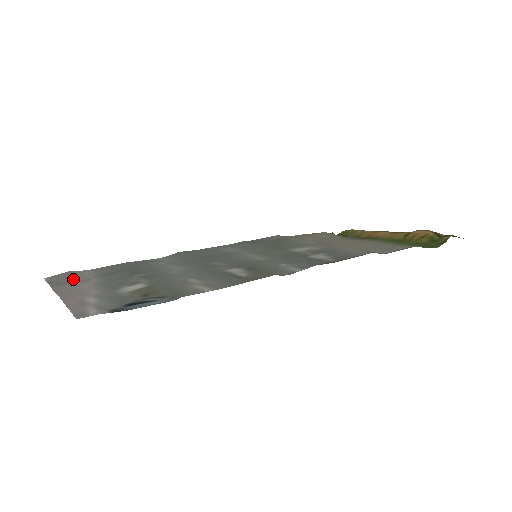
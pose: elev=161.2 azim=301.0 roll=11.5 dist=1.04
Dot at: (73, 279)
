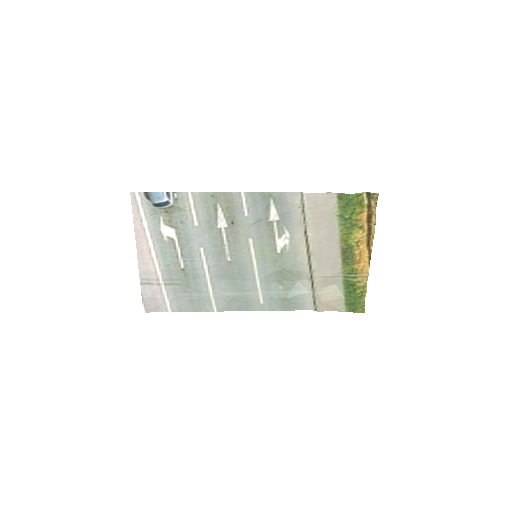
Dot at: (155, 296)
